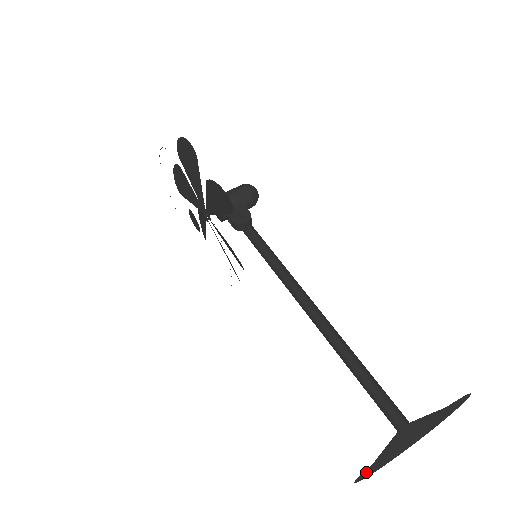
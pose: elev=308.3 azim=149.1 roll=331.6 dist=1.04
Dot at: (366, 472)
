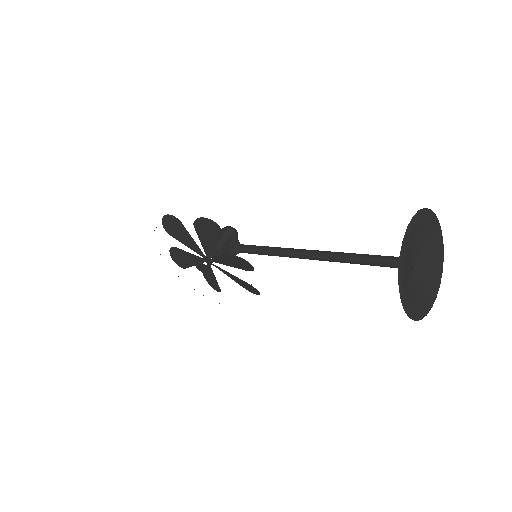
Dot at: (409, 303)
